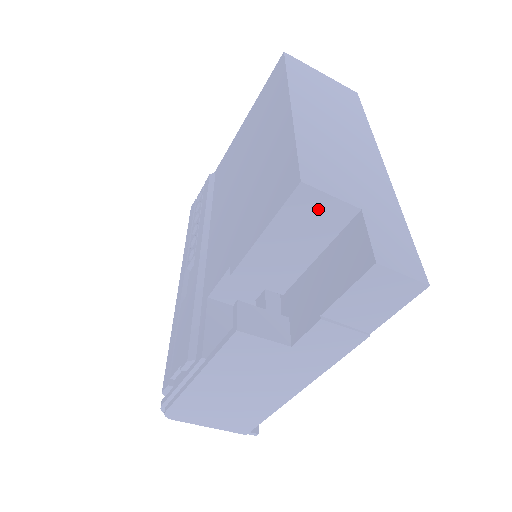
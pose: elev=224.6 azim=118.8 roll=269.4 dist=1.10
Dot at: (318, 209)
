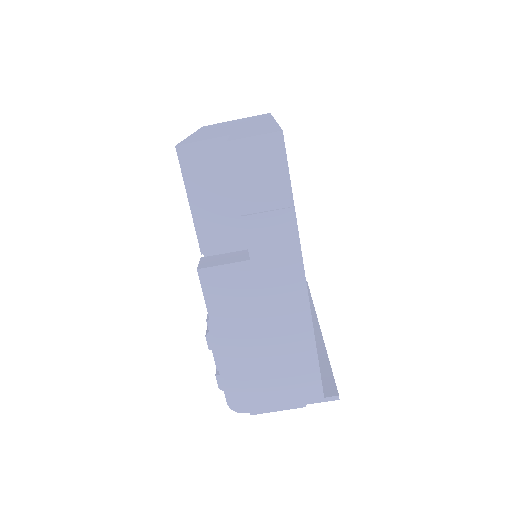
Dot at: (204, 157)
